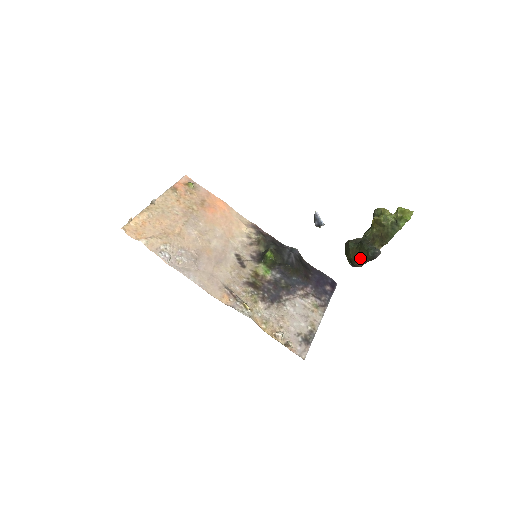
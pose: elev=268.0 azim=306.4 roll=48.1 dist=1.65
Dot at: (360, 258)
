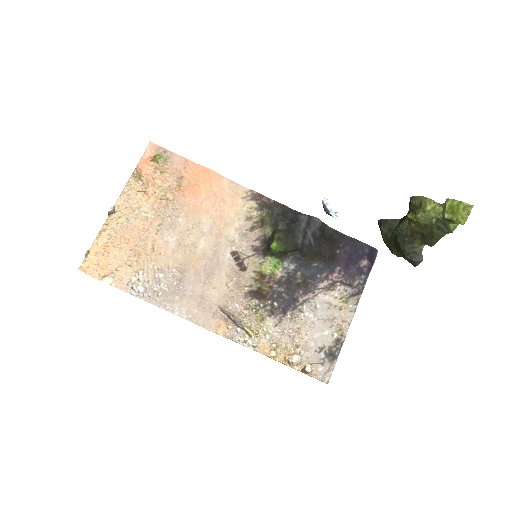
Dot at: (396, 251)
